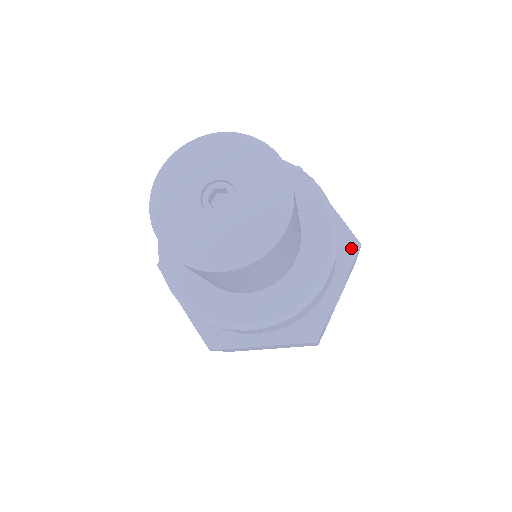
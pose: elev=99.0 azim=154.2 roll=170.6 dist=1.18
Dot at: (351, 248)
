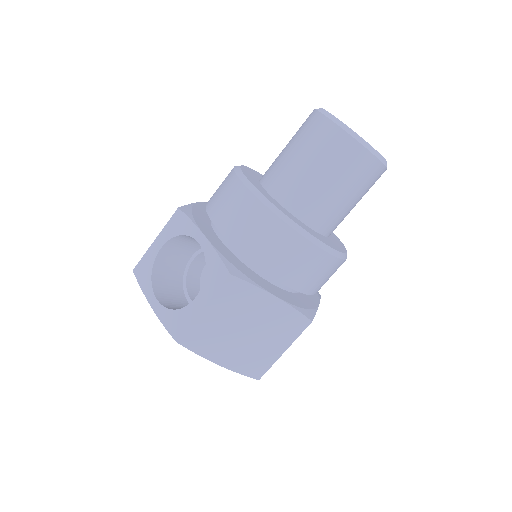
Dot at: occluded
